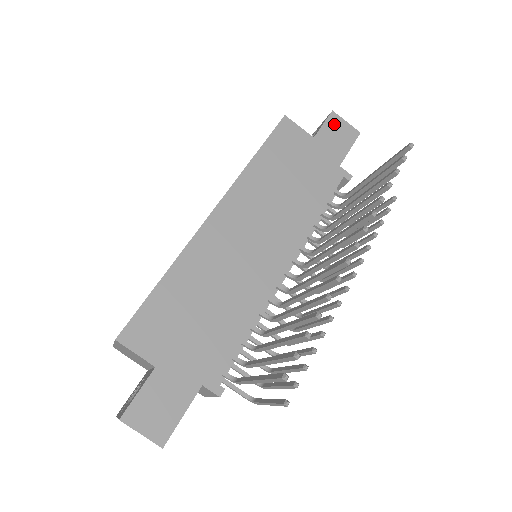
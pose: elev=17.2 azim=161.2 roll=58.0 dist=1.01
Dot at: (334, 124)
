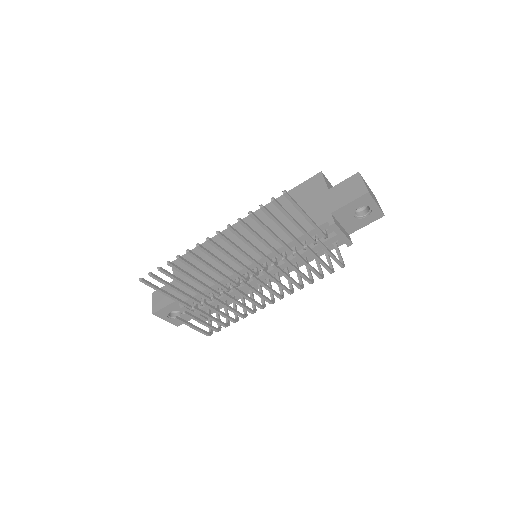
Dot at: (352, 182)
